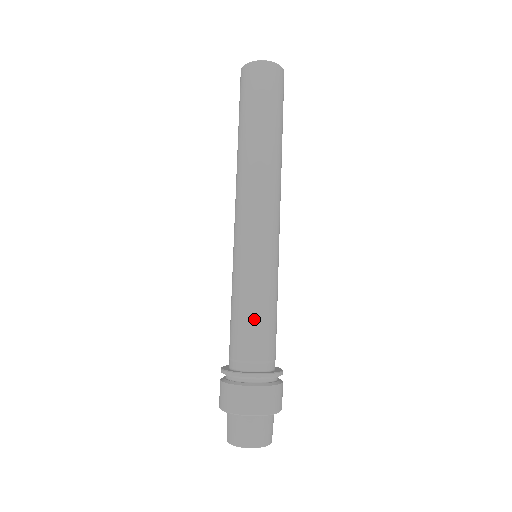
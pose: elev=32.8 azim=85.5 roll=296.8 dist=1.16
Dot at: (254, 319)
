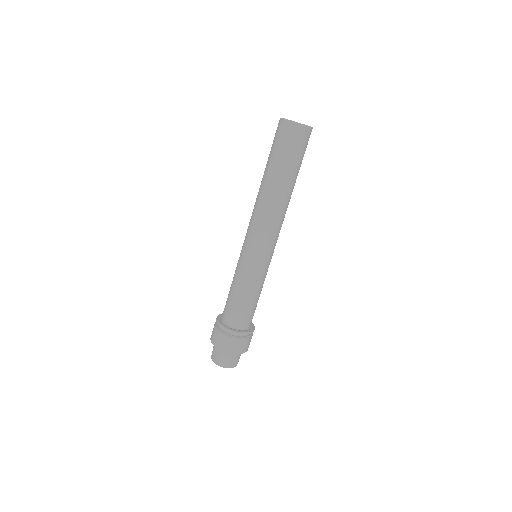
Dot at: (246, 300)
